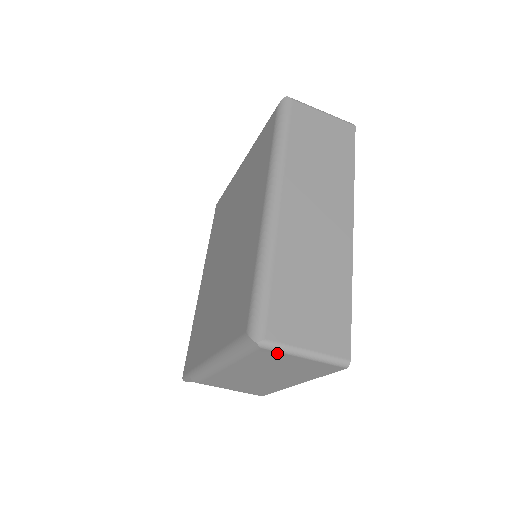
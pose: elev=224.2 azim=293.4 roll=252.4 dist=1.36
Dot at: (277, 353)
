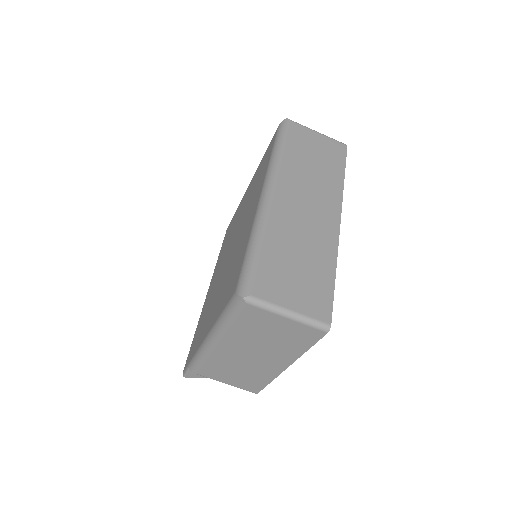
Dot at: (262, 311)
